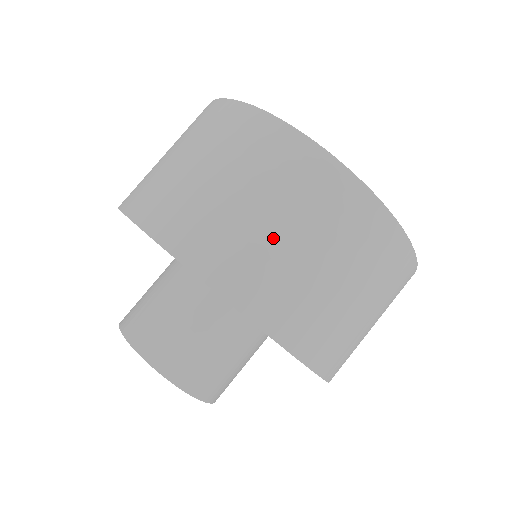
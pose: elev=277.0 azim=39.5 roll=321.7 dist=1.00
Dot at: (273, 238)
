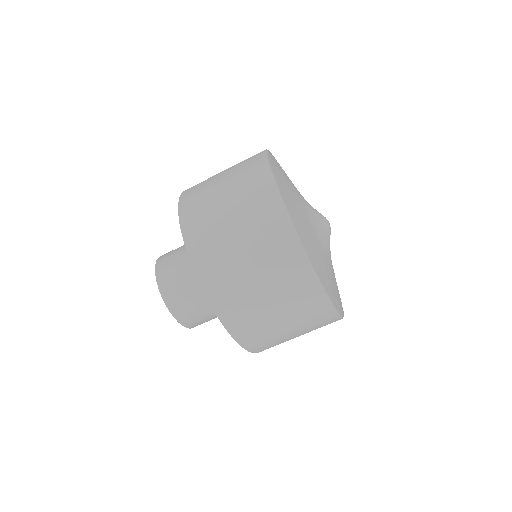
Dot at: occluded
